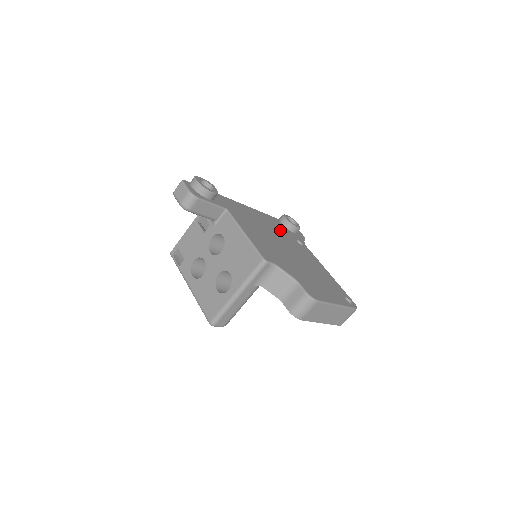
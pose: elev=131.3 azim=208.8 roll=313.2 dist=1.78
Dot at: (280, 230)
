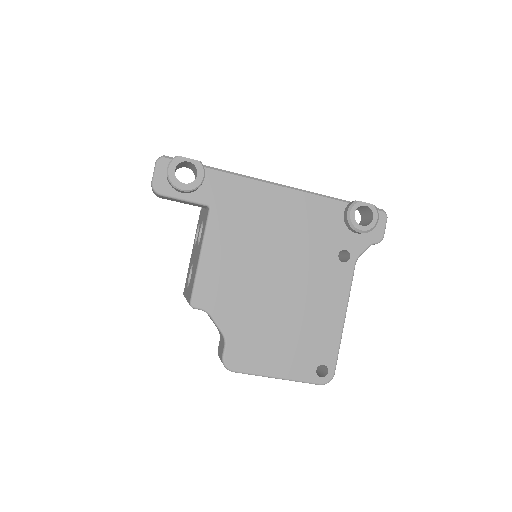
Dot at: (316, 233)
